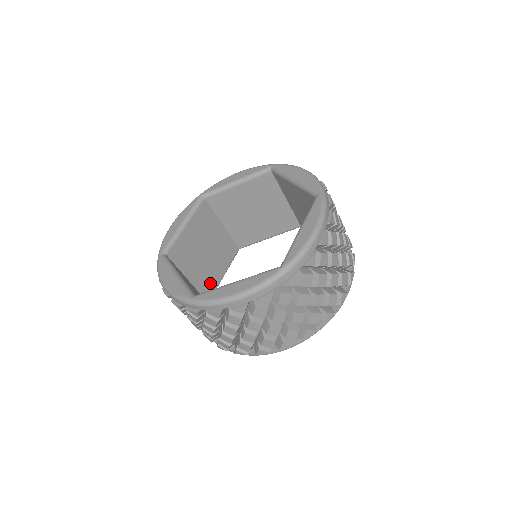
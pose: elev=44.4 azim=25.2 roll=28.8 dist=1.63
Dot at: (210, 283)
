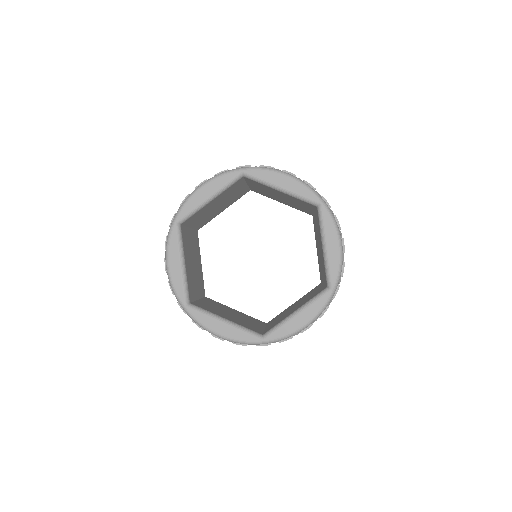
Dot at: (201, 282)
